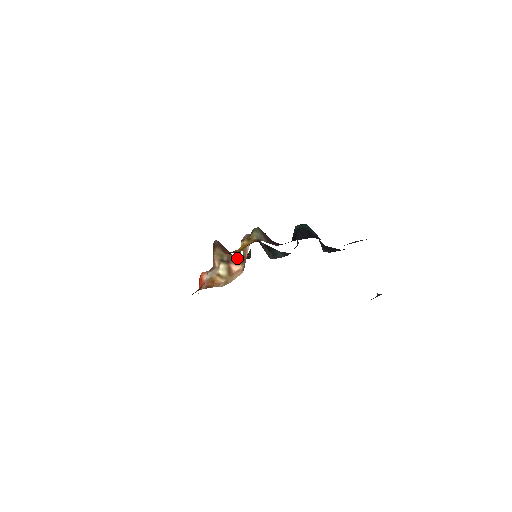
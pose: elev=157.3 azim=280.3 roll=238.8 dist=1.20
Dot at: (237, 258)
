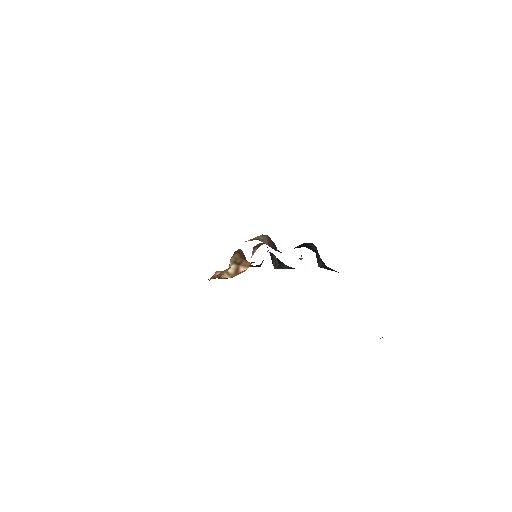
Dot at: (247, 262)
